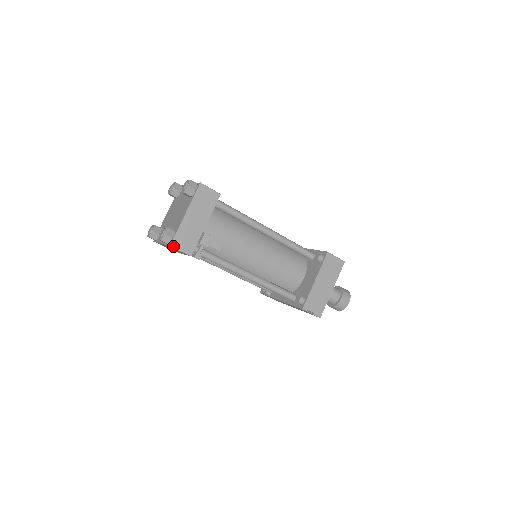
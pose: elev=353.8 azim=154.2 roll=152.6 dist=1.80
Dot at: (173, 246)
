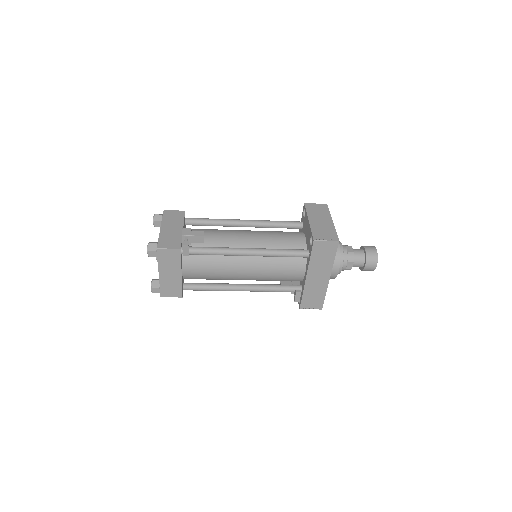
Dot at: (160, 248)
